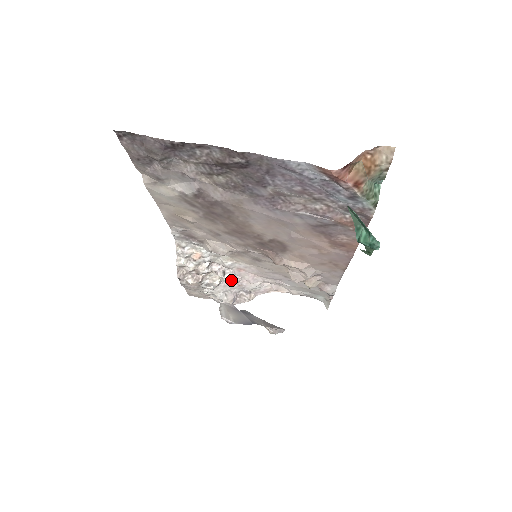
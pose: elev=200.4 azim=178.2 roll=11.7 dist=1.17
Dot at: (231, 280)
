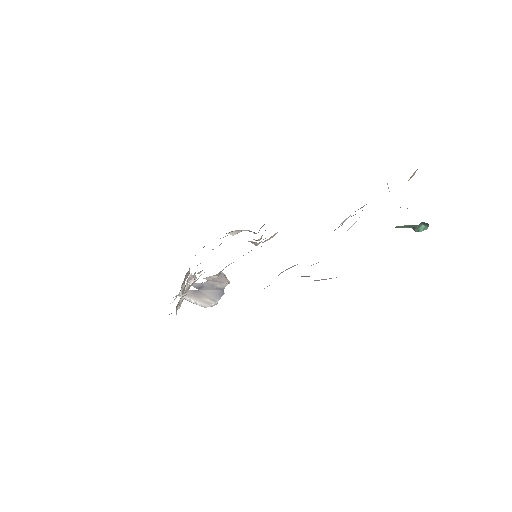
Dot at: occluded
